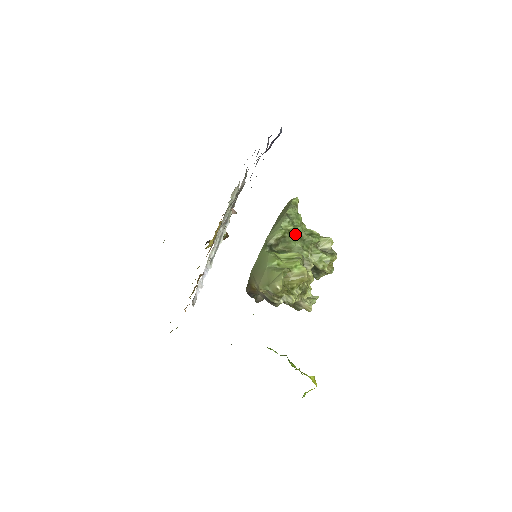
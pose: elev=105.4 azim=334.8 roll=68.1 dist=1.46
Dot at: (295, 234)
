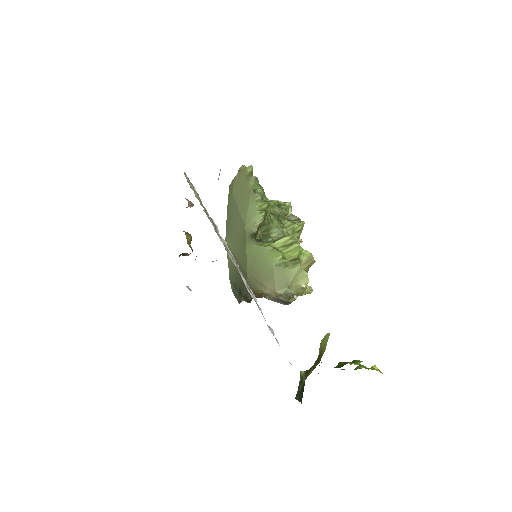
Dot at: (270, 212)
